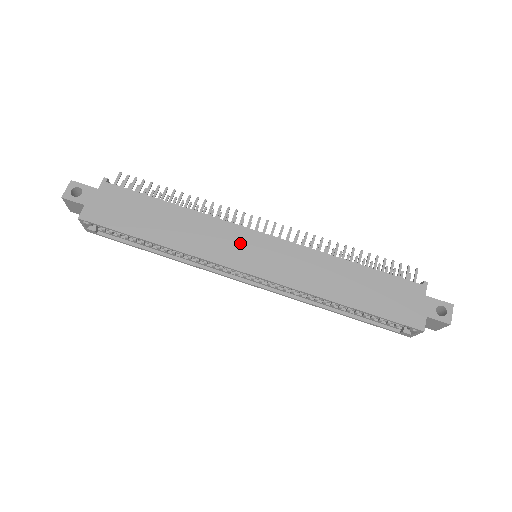
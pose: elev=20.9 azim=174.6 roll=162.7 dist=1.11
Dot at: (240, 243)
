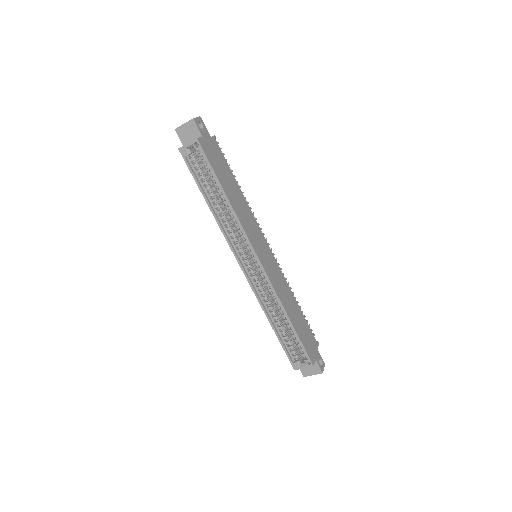
Dot at: (260, 240)
